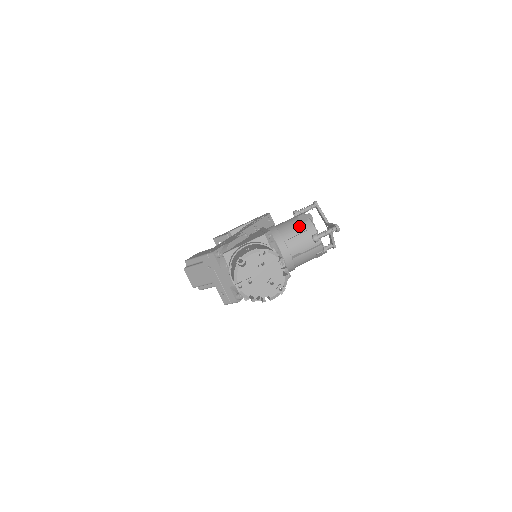
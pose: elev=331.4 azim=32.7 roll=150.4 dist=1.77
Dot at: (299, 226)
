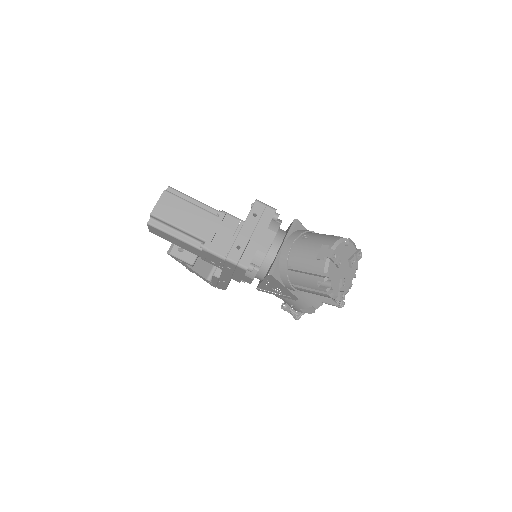
Dot at: occluded
